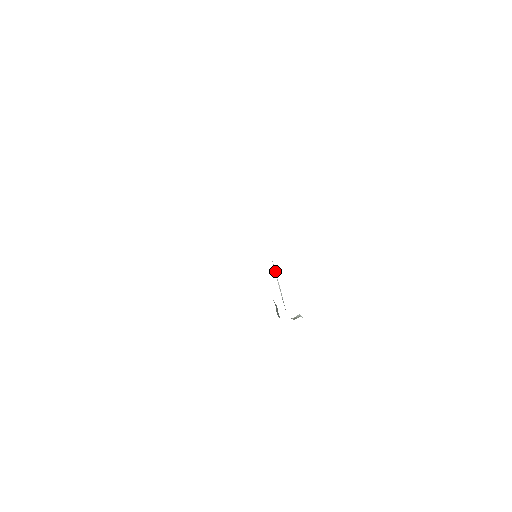
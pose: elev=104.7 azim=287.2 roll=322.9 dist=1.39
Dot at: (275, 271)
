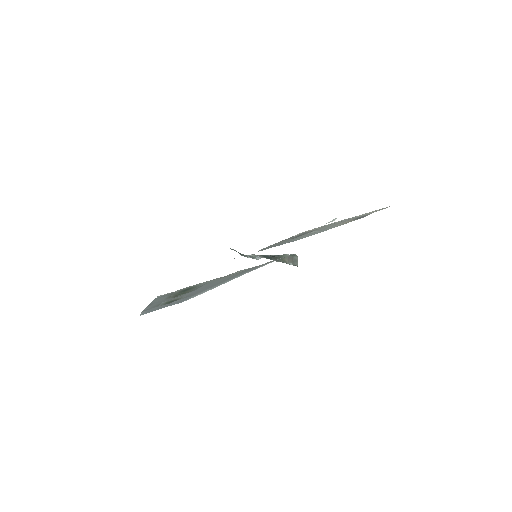
Dot at: occluded
